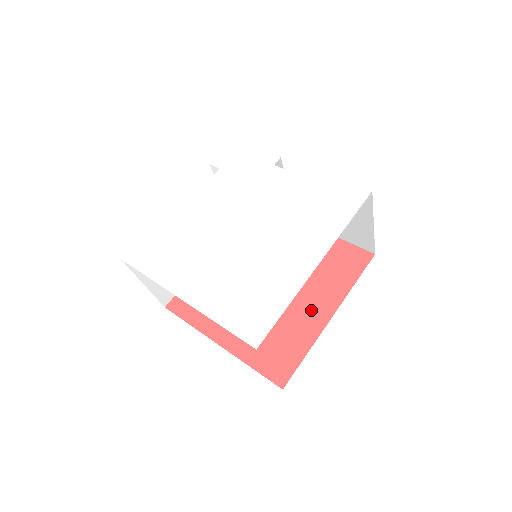
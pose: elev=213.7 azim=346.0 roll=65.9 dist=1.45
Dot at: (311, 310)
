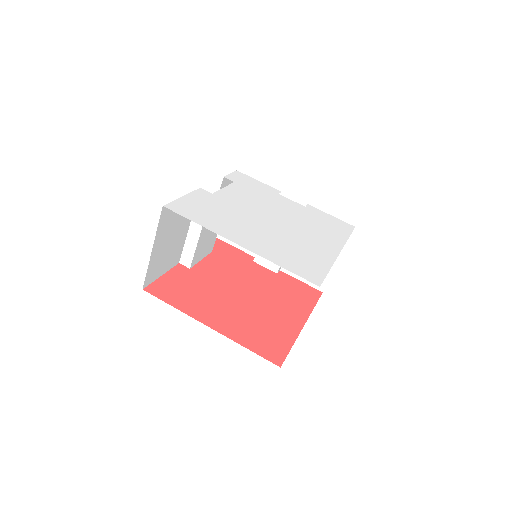
Dot at: (287, 317)
